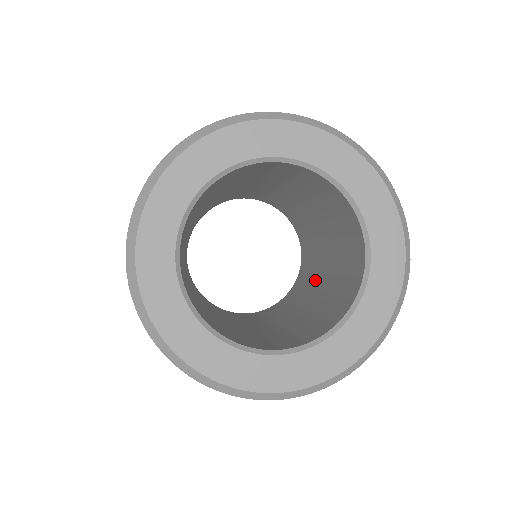
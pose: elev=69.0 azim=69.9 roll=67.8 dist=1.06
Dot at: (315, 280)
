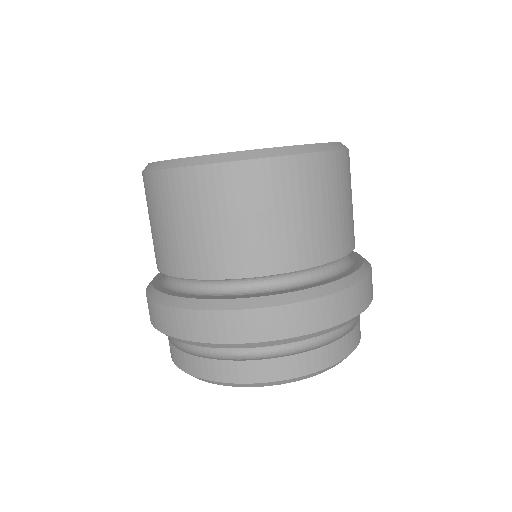
Dot at: occluded
